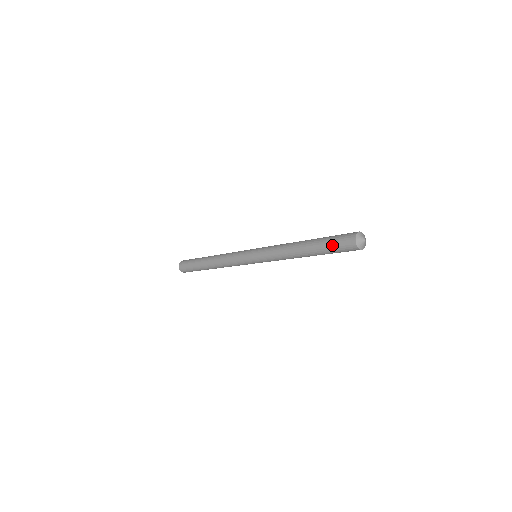
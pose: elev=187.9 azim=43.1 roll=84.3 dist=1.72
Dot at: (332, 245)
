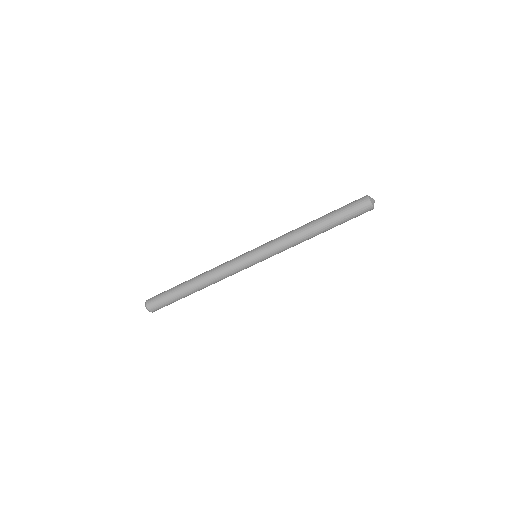
Dot at: (346, 209)
